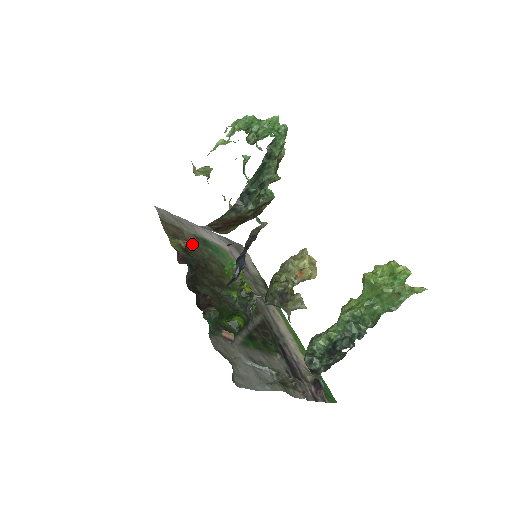
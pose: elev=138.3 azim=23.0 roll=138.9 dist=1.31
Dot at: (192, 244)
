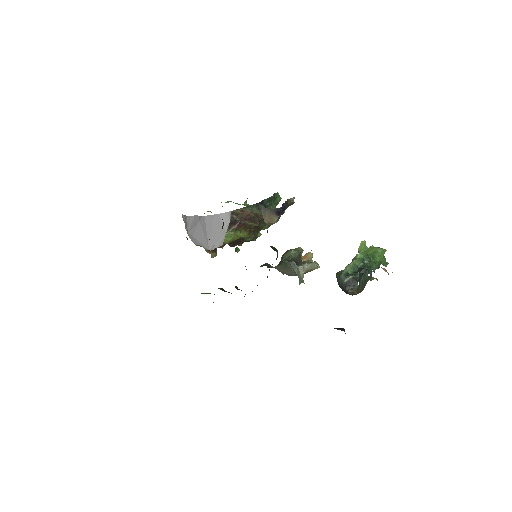
Dot at: occluded
